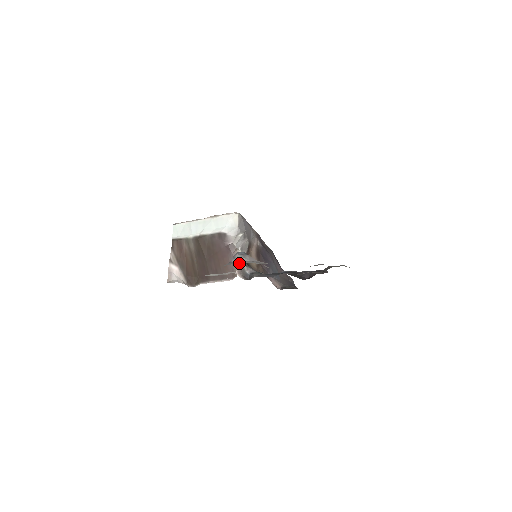
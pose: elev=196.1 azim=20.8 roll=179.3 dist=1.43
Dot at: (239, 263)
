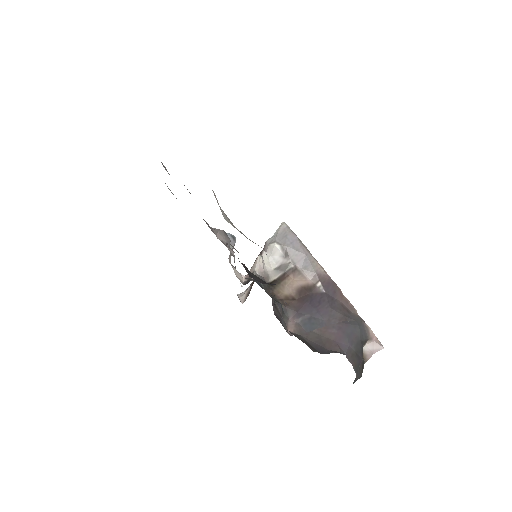
Dot at: occluded
